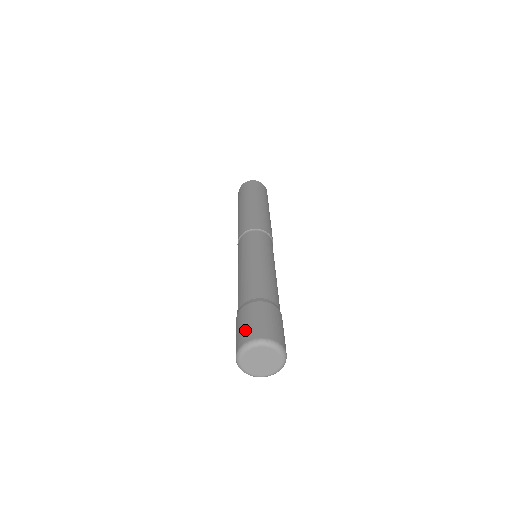
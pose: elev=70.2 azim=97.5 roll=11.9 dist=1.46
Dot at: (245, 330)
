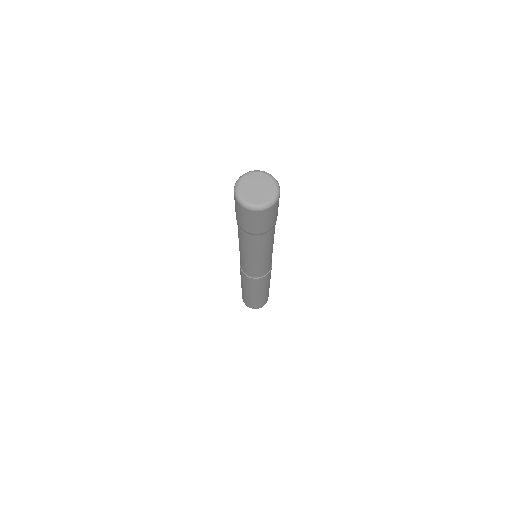
Dot at: occluded
